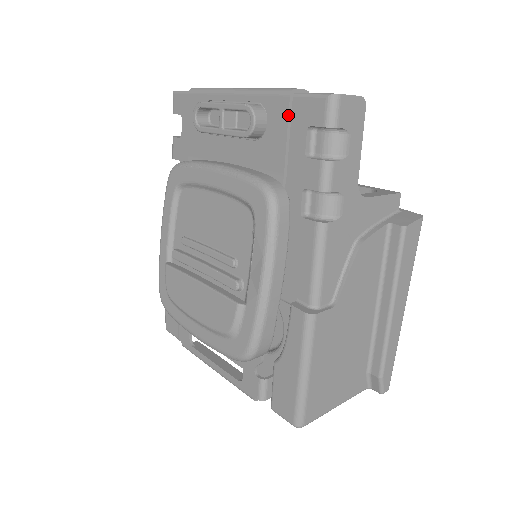
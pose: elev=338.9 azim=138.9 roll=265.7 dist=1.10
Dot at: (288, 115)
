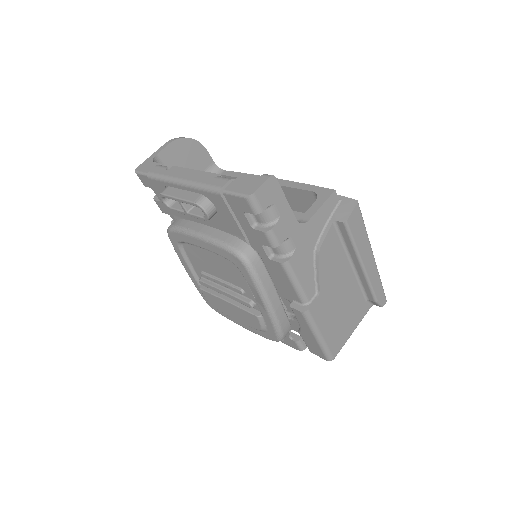
Dot at: (226, 206)
